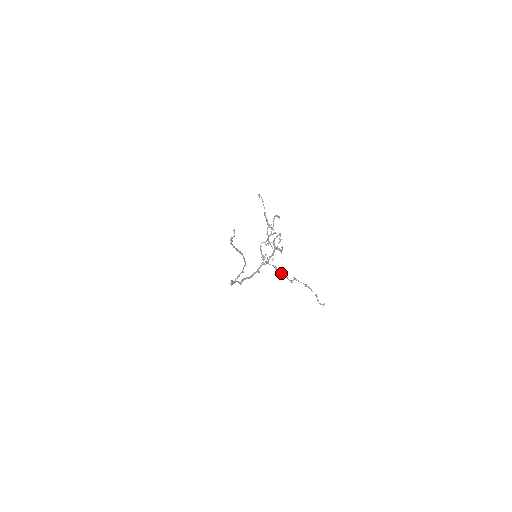
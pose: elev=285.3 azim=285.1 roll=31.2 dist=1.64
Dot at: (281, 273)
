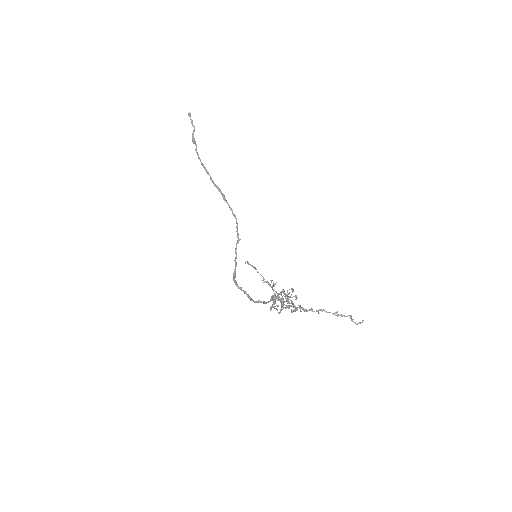
Dot at: occluded
